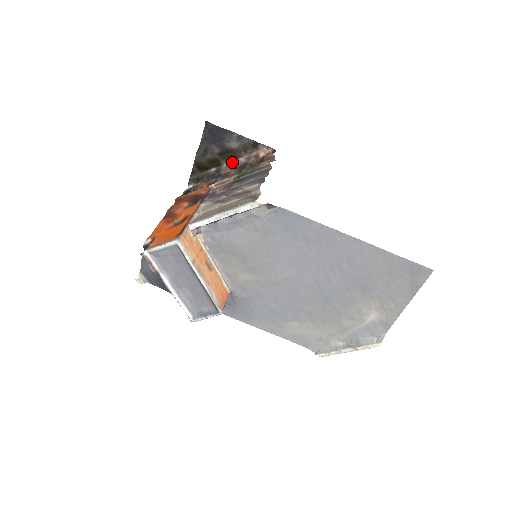
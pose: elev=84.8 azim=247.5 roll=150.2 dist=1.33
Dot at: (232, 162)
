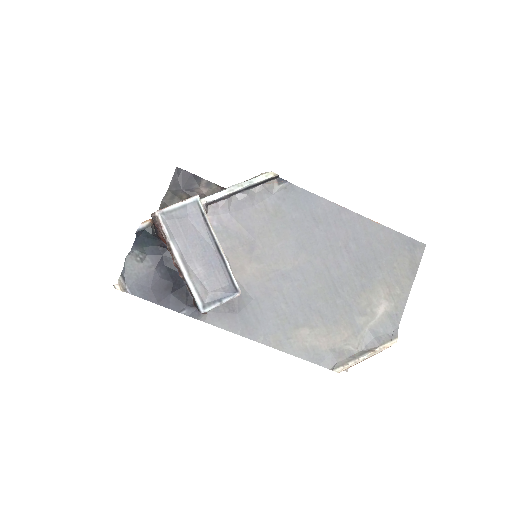
Dot at: occluded
